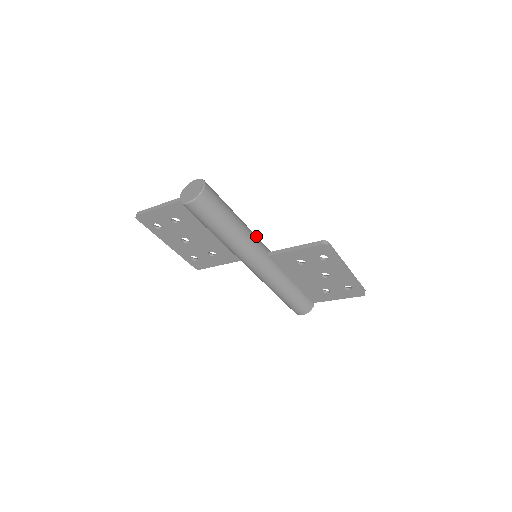
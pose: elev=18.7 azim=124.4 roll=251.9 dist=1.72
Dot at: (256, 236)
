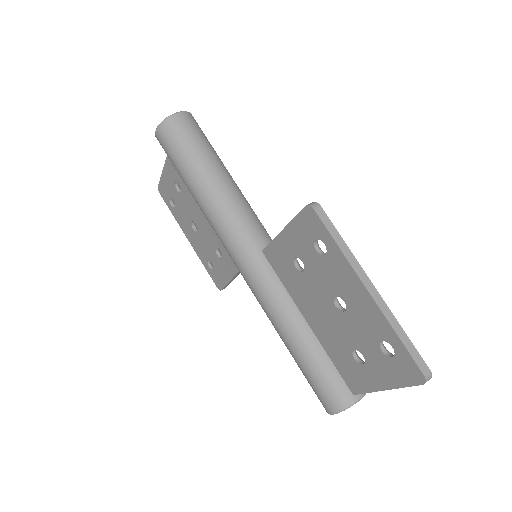
Dot at: (255, 217)
